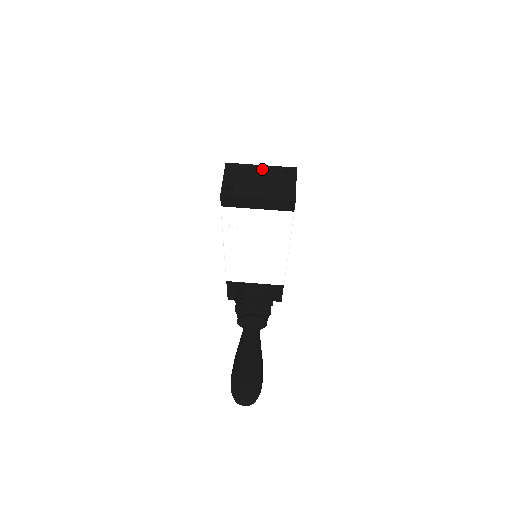
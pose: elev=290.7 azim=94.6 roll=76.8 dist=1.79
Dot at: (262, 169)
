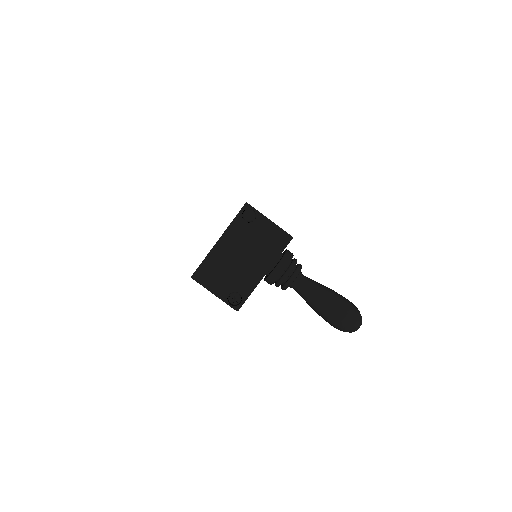
Dot at: (226, 244)
